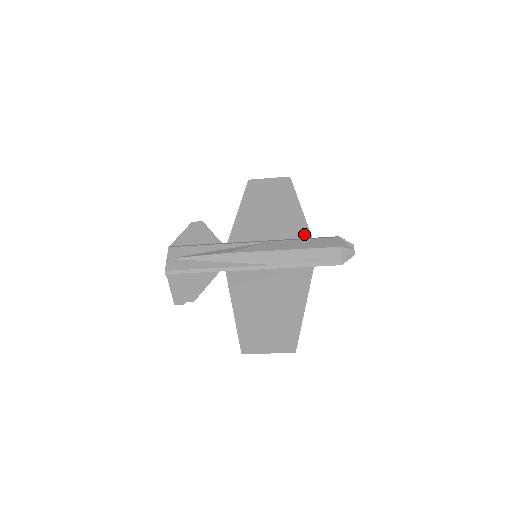
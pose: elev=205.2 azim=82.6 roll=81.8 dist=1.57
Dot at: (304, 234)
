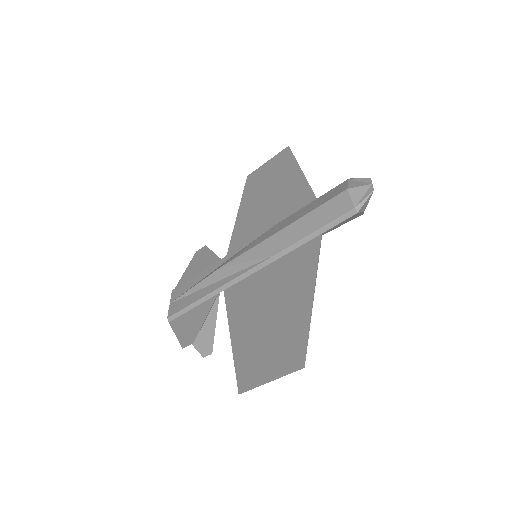
Dot at: (307, 200)
